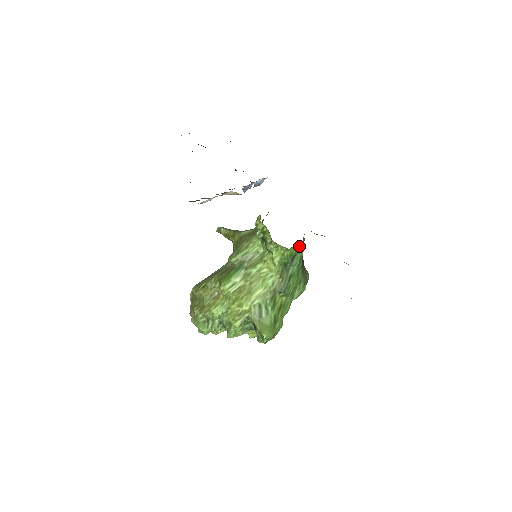
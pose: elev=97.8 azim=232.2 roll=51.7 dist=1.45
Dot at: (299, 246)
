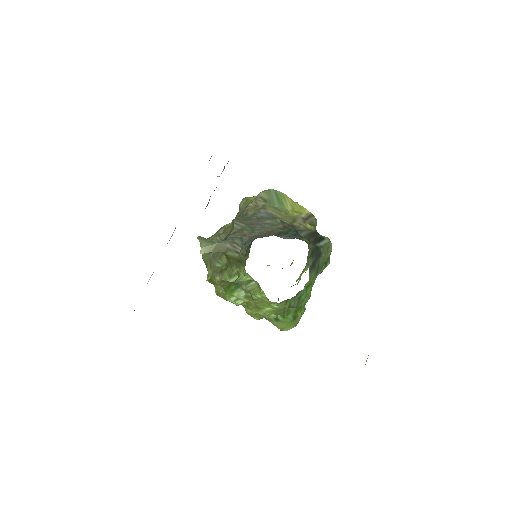
Dot at: occluded
